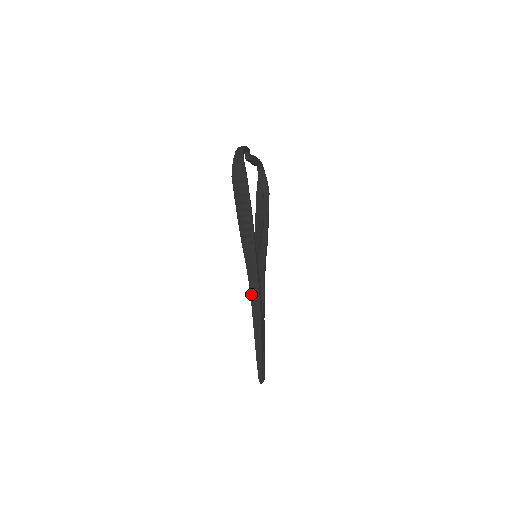
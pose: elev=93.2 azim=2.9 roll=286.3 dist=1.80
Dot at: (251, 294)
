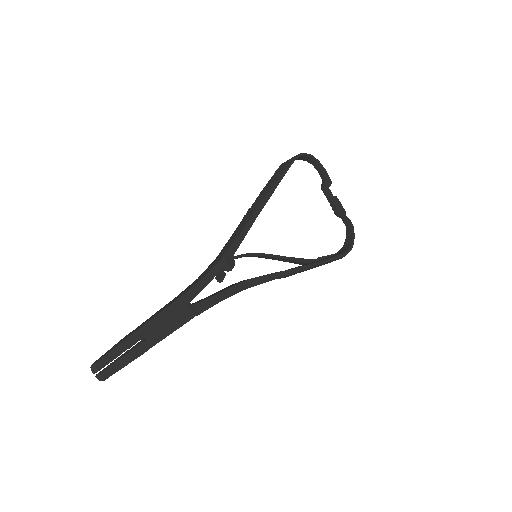
Dot at: (205, 270)
